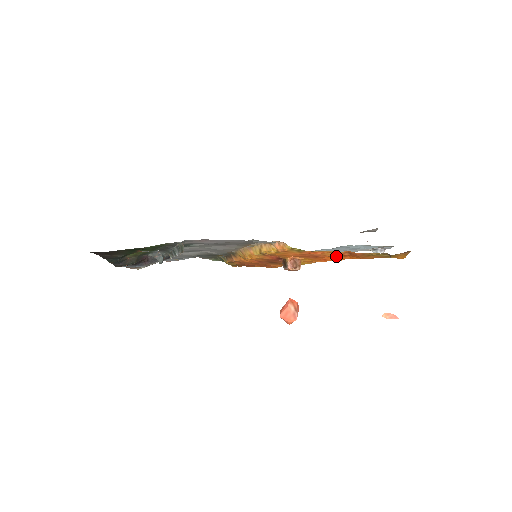
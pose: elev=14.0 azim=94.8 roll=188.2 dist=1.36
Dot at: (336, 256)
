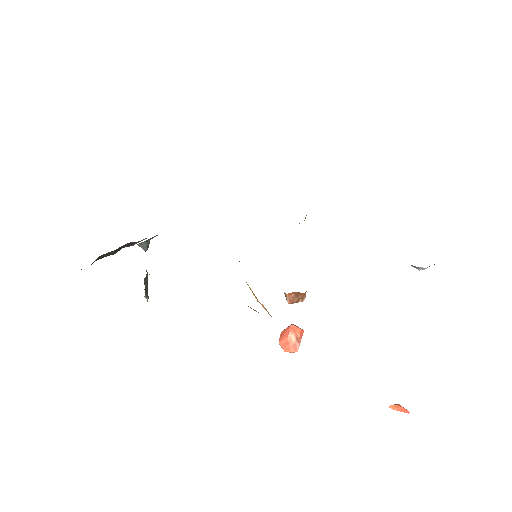
Dot at: occluded
